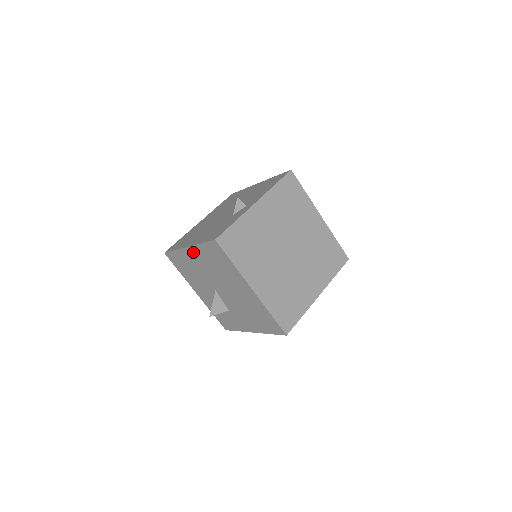
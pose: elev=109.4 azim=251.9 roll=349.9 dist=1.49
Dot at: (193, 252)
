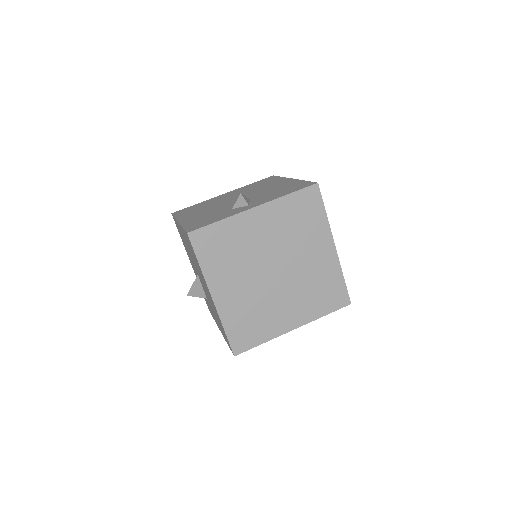
Dot at: (181, 230)
